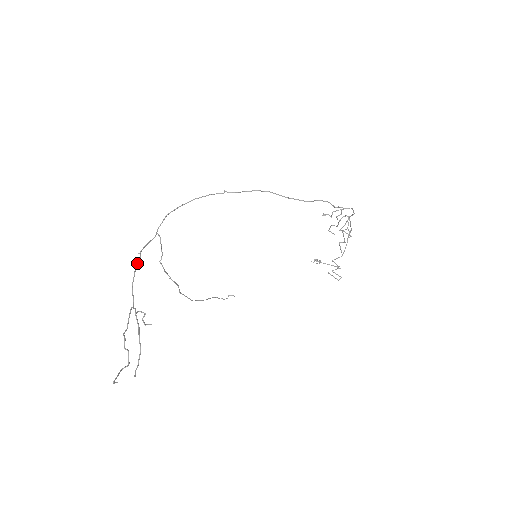
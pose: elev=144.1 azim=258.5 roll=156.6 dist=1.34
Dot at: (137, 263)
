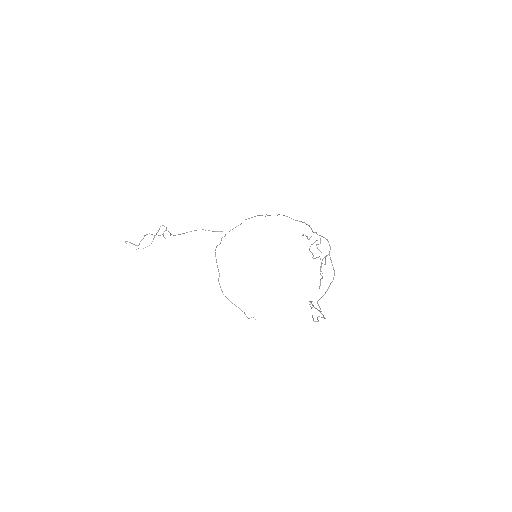
Dot at: occluded
